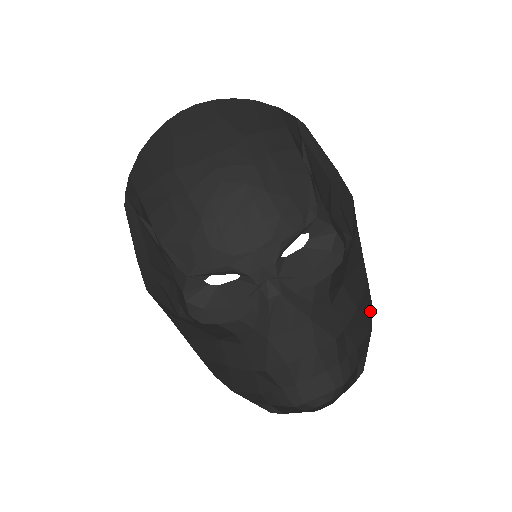
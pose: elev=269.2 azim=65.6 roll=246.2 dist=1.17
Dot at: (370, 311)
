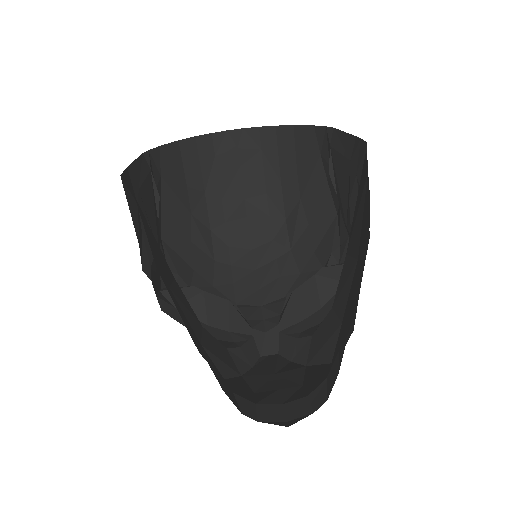
Dot at: (368, 211)
